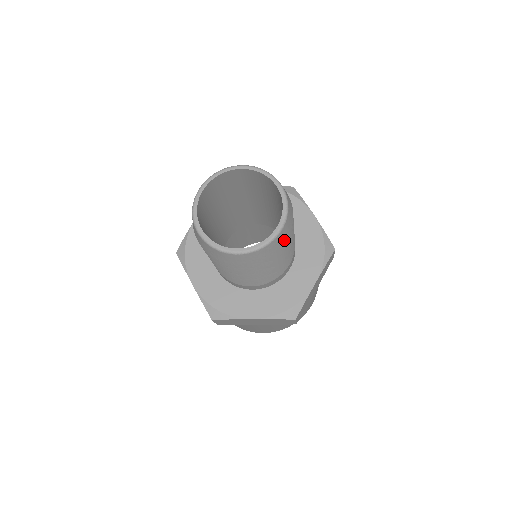
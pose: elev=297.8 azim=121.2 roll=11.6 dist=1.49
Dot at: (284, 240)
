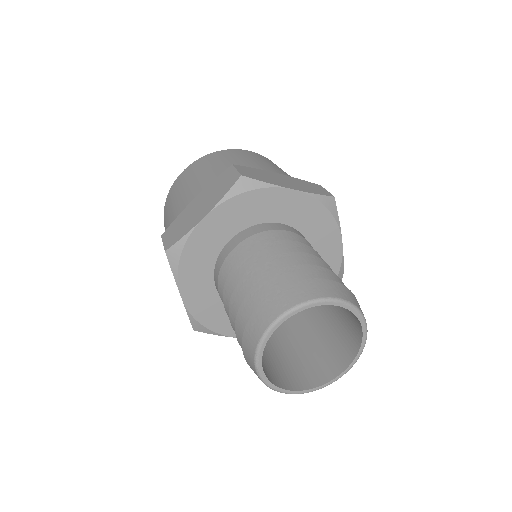
Dot at: occluded
